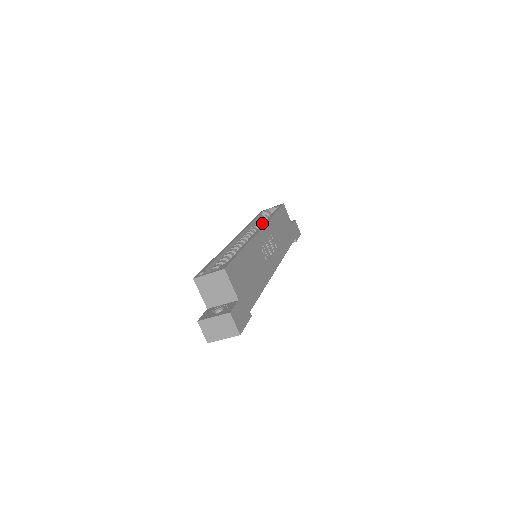
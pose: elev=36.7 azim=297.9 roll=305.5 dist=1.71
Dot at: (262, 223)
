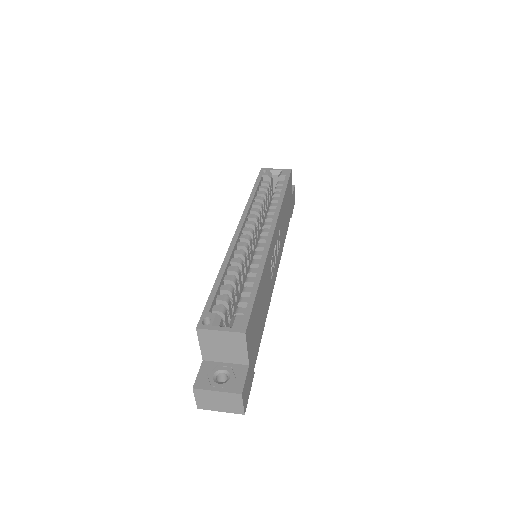
Dot at: (264, 197)
